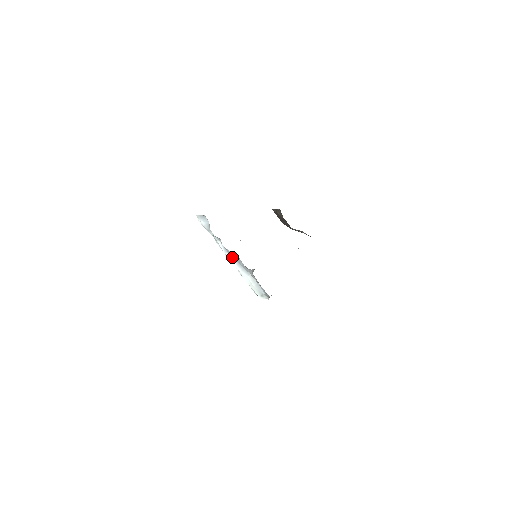
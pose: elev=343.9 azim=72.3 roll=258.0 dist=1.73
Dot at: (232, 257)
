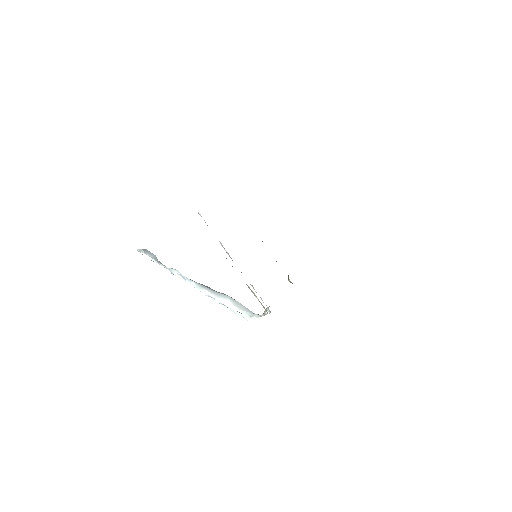
Dot at: (200, 285)
